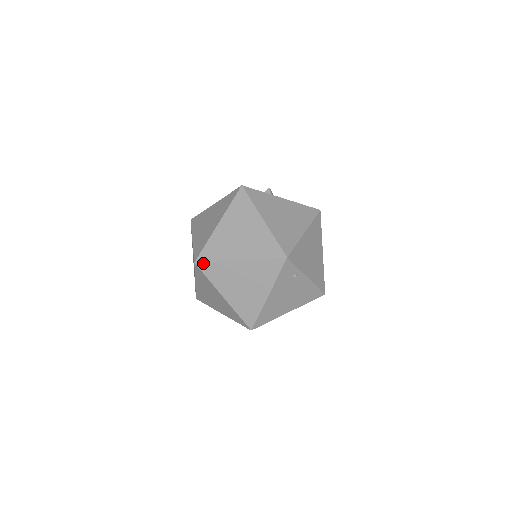
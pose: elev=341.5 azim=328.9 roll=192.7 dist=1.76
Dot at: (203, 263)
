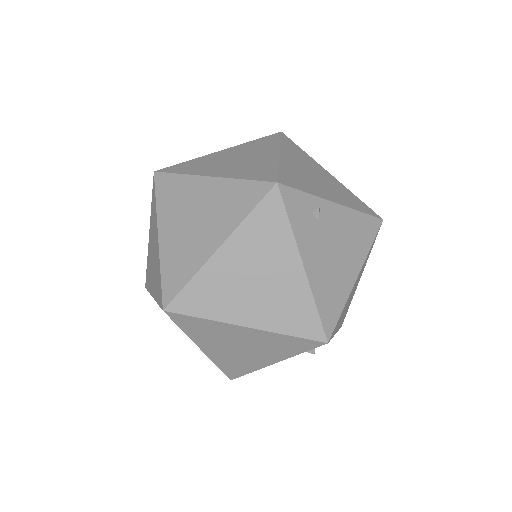
Dot at: (175, 300)
